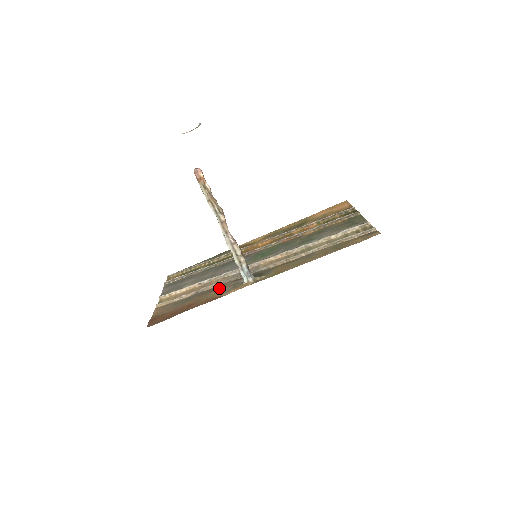
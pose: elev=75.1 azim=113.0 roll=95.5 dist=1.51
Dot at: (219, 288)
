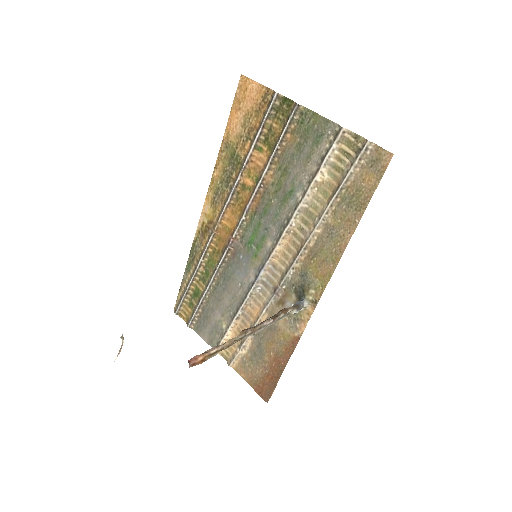
Dot at: (277, 325)
